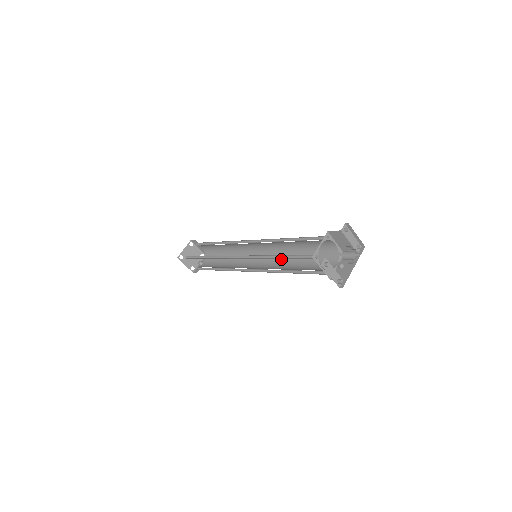
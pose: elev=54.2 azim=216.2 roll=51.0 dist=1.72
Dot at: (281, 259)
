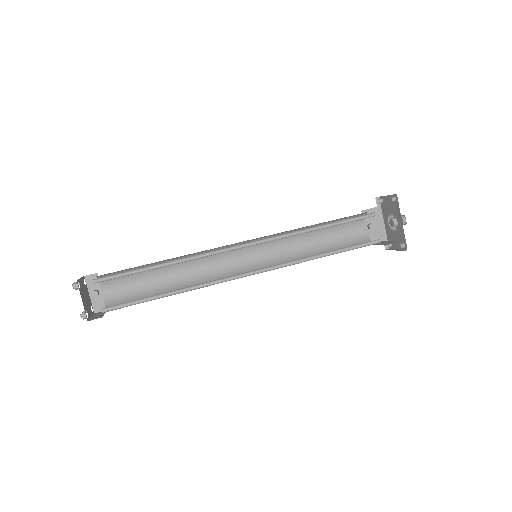
Dot at: (281, 241)
